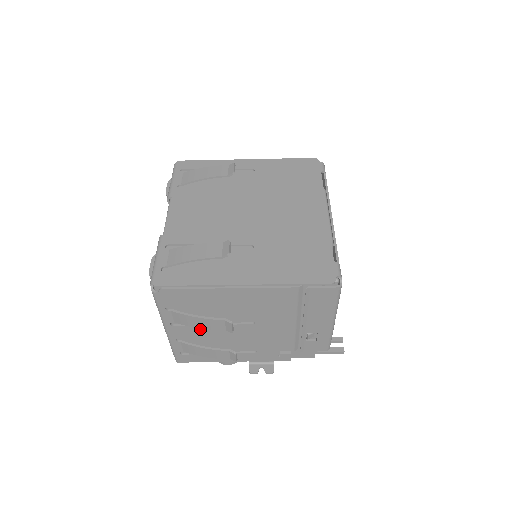
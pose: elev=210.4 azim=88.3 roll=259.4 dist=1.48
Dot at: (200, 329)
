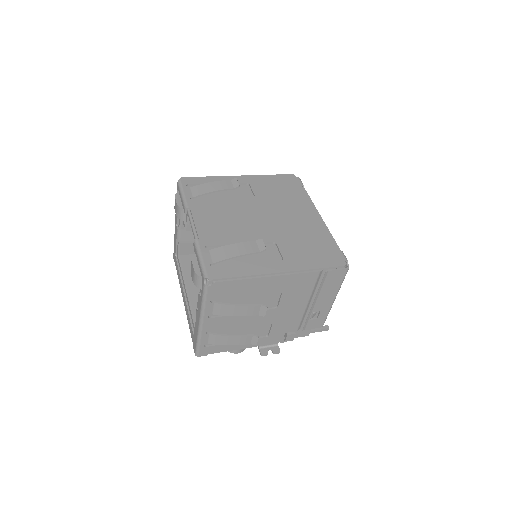
Dot at: (231, 319)
